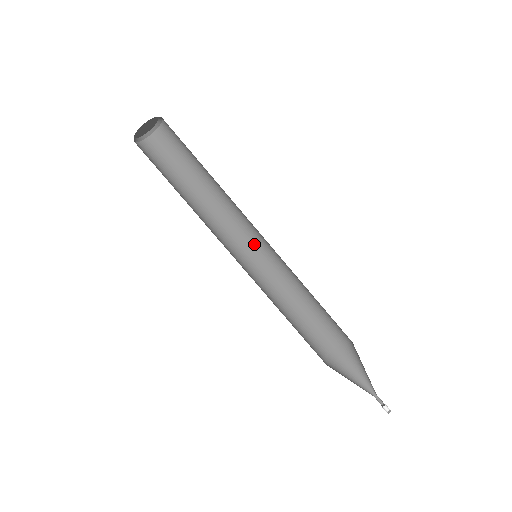
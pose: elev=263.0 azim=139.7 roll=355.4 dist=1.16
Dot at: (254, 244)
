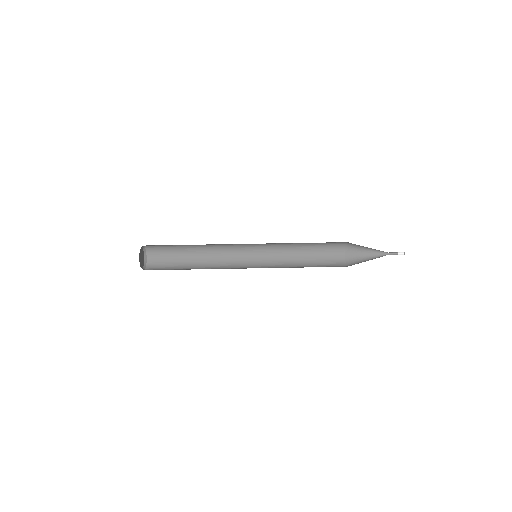
Dot at: (250, 260)
